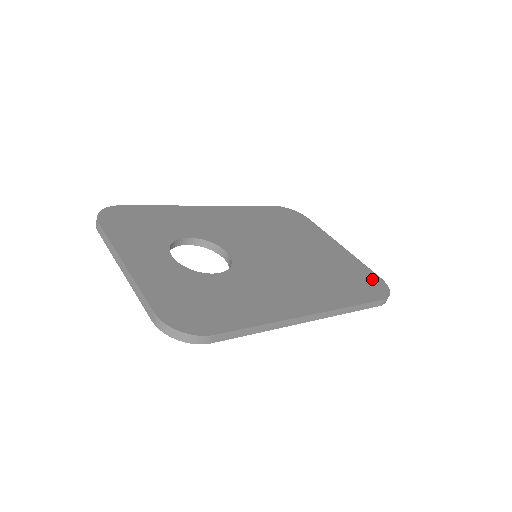
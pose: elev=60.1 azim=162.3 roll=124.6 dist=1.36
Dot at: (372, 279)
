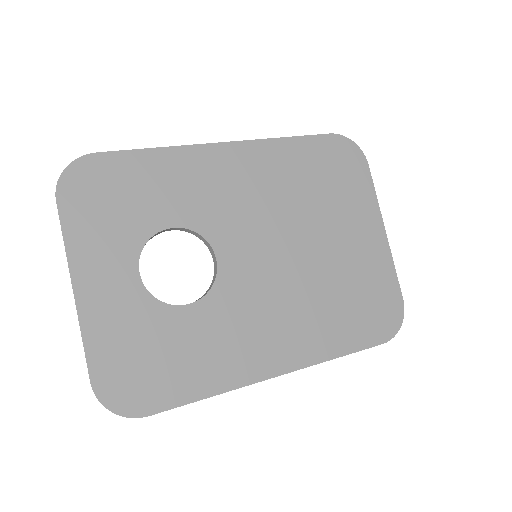
Dot at: (390, 304)
